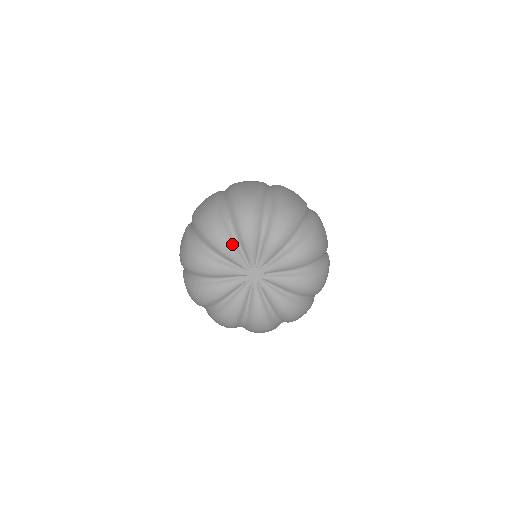
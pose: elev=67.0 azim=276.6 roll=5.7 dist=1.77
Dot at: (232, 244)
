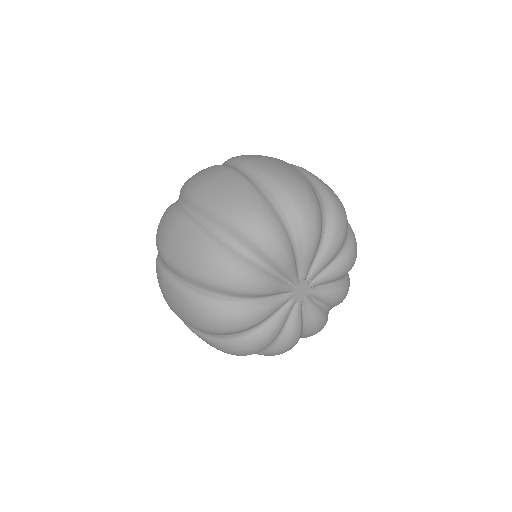
Dot at: (318, 244)
